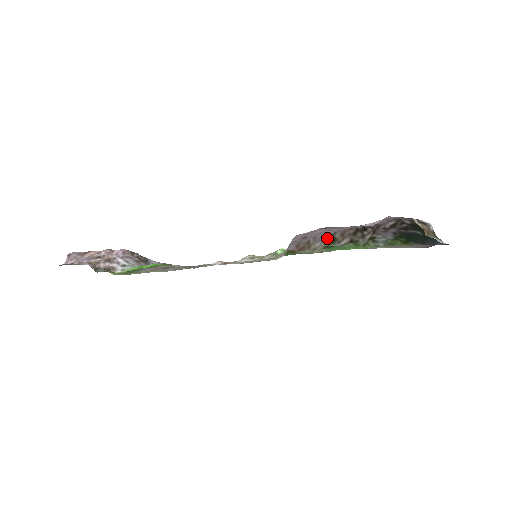
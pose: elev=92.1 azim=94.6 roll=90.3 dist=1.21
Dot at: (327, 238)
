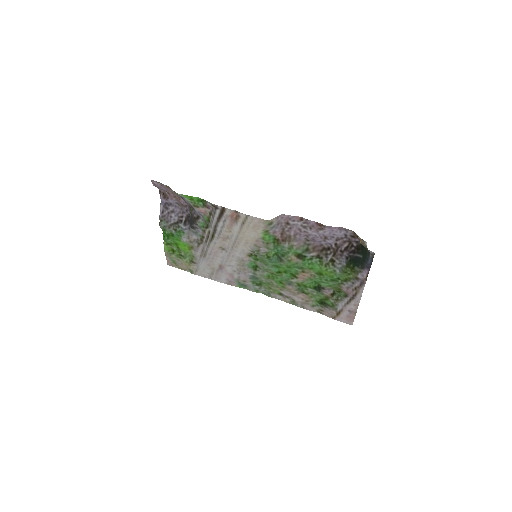
Dot at: (303, 244)
